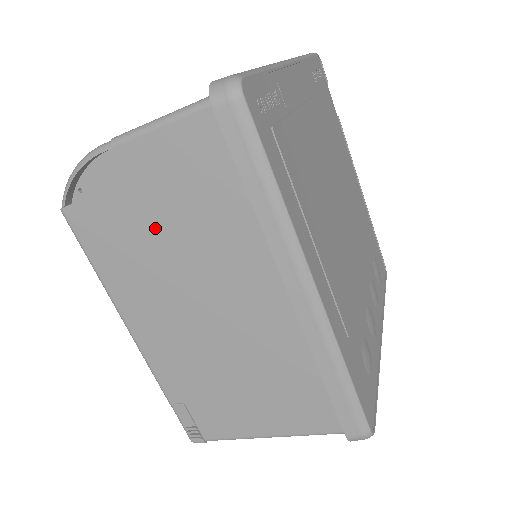
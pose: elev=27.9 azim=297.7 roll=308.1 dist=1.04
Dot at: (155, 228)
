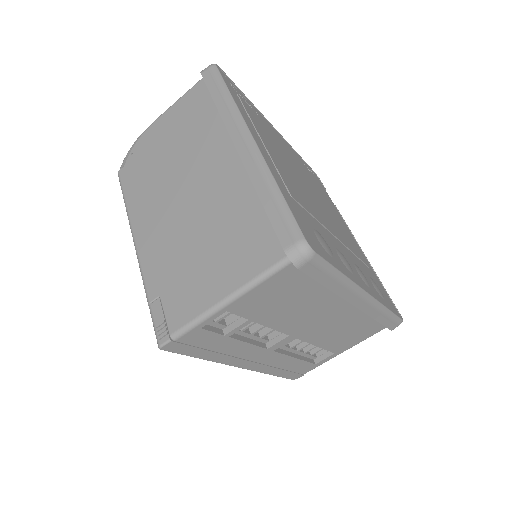
Dot at: (166, 155)
